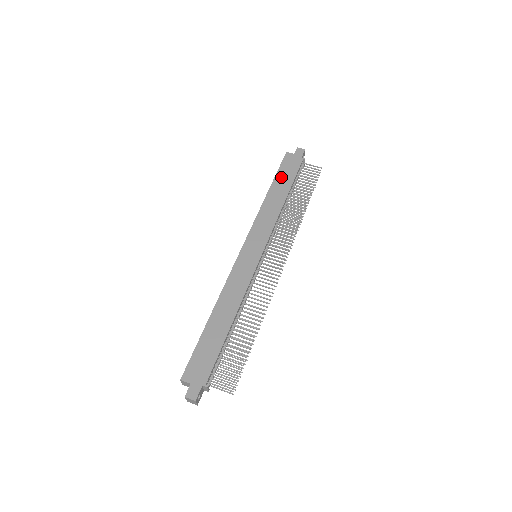
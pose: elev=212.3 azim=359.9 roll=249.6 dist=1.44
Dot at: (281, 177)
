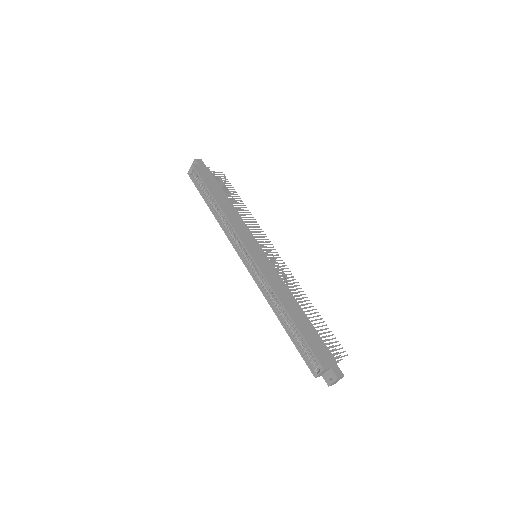
Dot at: (211, 186)
